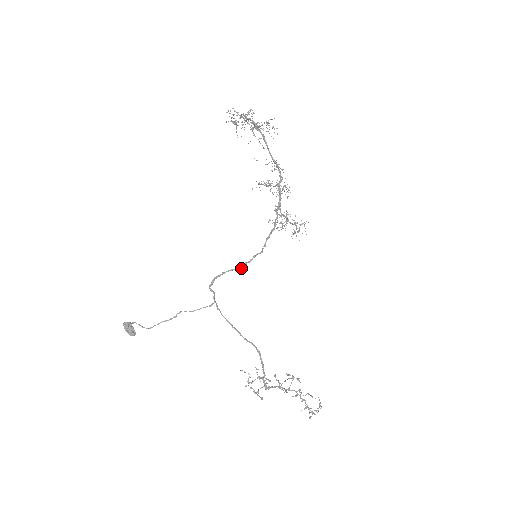
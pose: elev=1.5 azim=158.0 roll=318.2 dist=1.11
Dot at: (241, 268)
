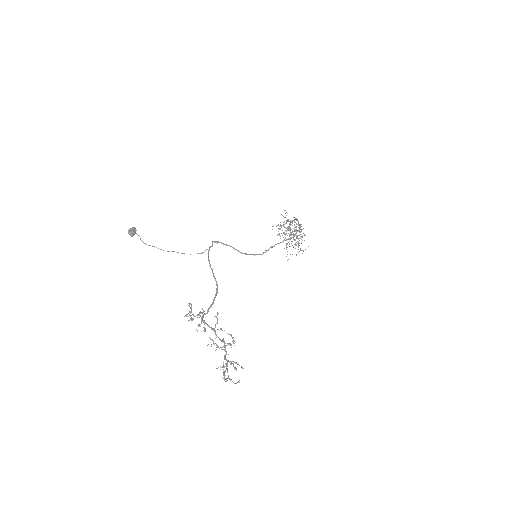
Dot at: (241, 253)
